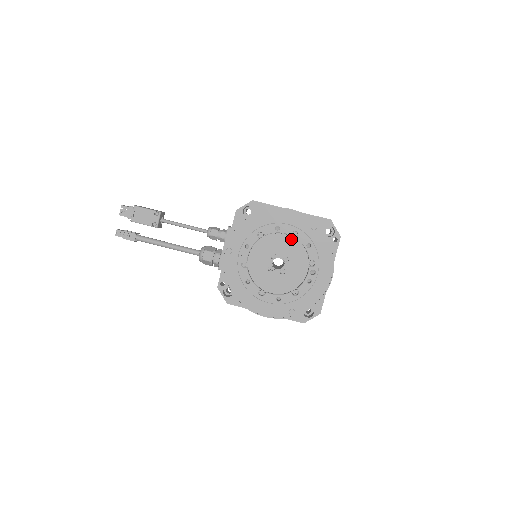
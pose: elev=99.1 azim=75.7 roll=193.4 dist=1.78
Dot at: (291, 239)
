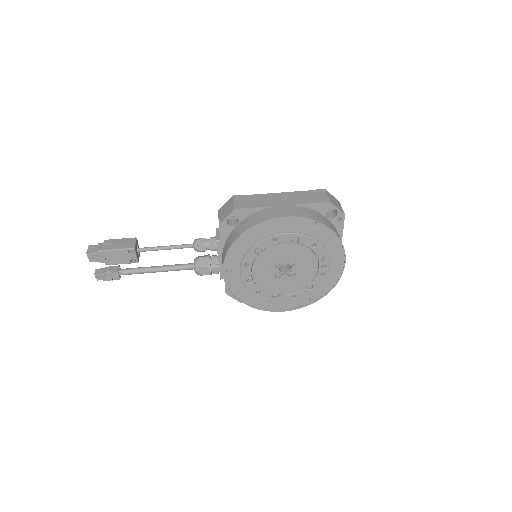
Dot at: (293, 245)
